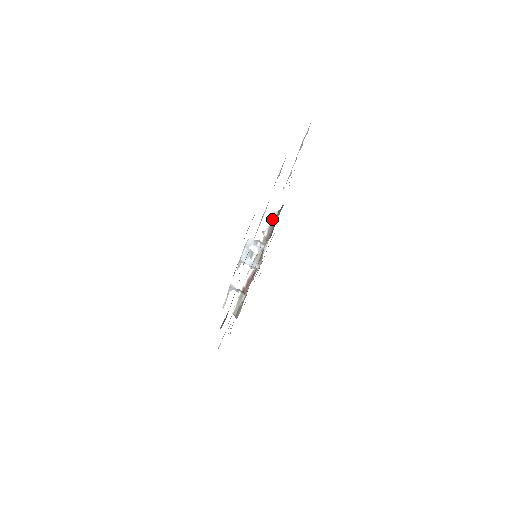
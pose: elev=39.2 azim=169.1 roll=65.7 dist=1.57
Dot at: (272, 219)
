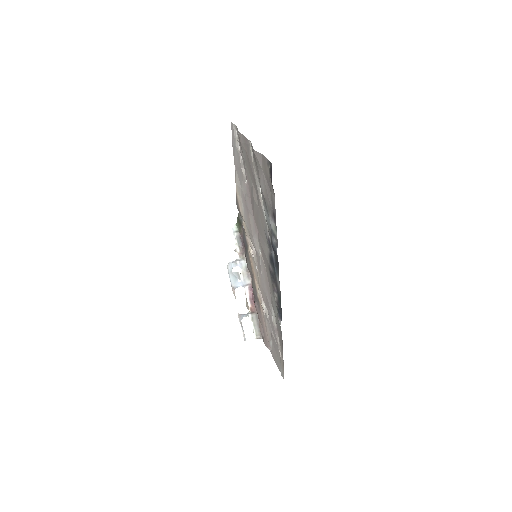
Dot at: (235, 234)
